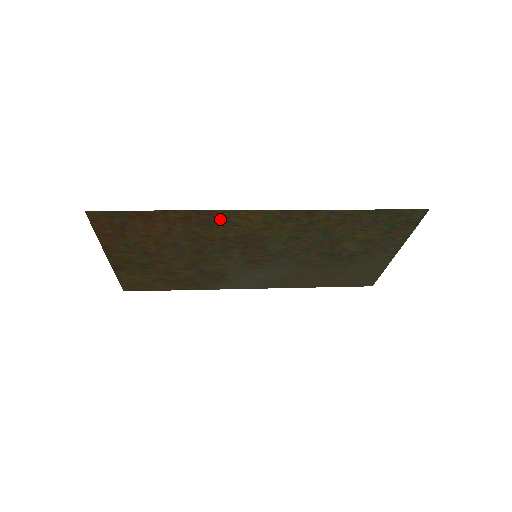
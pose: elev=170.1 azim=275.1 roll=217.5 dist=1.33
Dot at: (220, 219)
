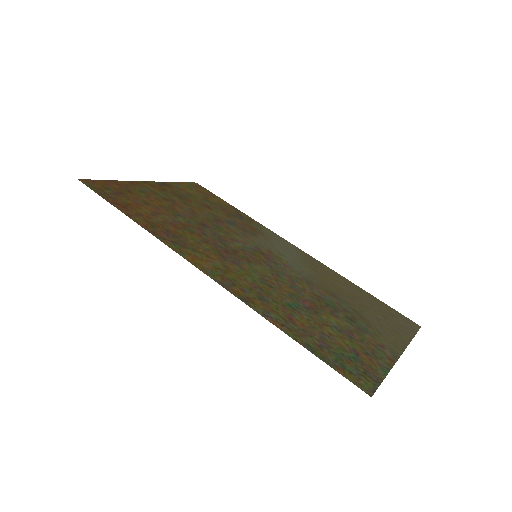
Dot at: (178, 243)
